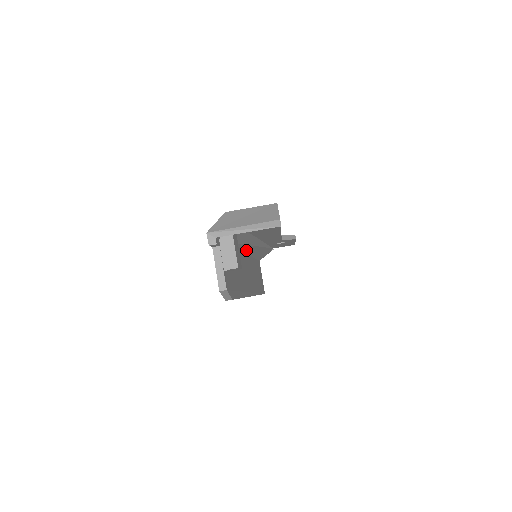
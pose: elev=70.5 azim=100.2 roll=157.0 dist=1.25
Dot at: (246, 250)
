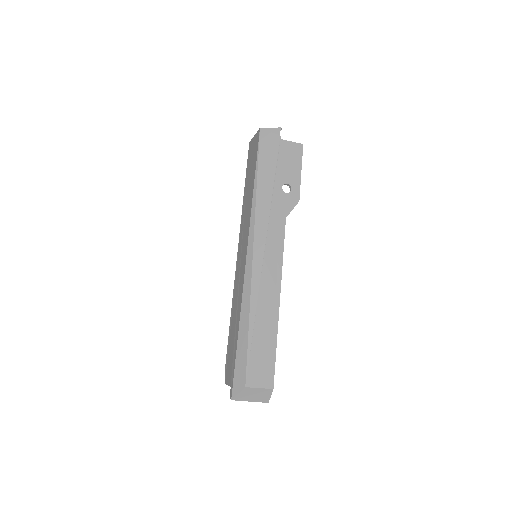
Dot at: occluded
